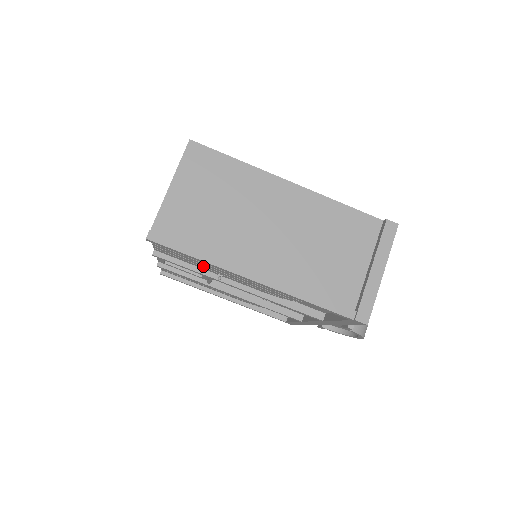
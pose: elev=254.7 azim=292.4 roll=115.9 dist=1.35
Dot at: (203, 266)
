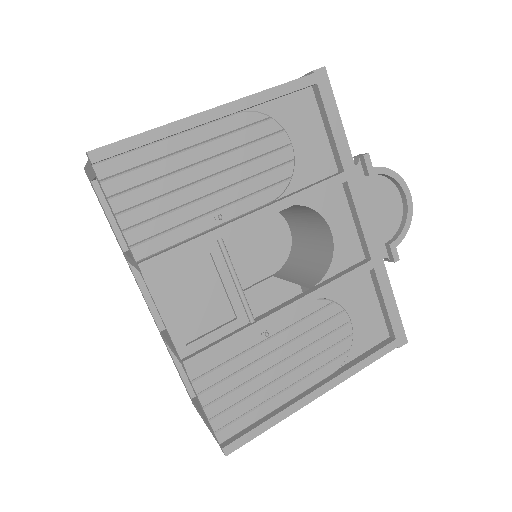
Dot at: (190, 214)
